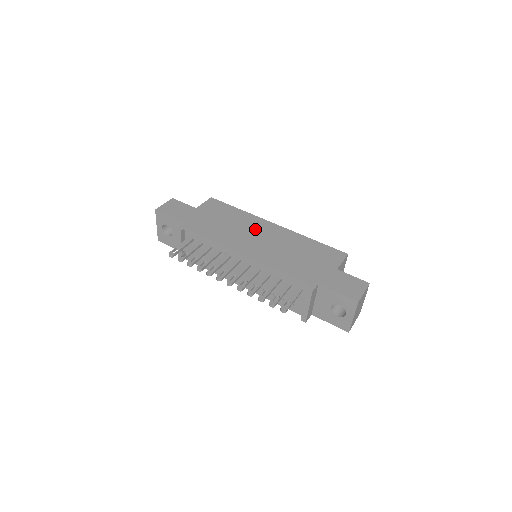
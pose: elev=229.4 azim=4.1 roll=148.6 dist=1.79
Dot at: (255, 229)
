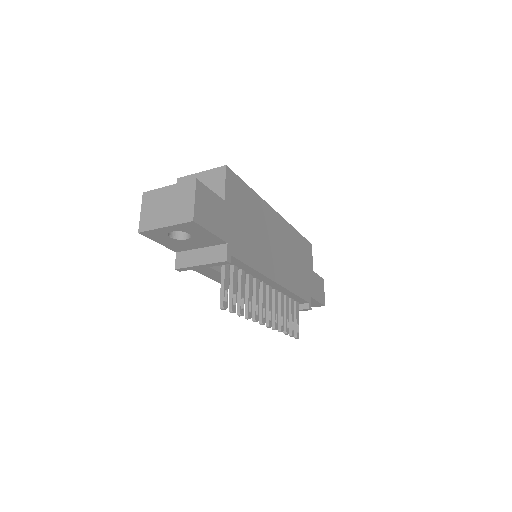
Dot at: (271, 230)
